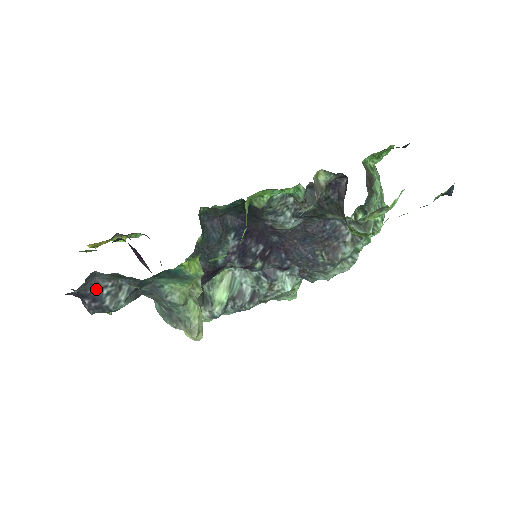
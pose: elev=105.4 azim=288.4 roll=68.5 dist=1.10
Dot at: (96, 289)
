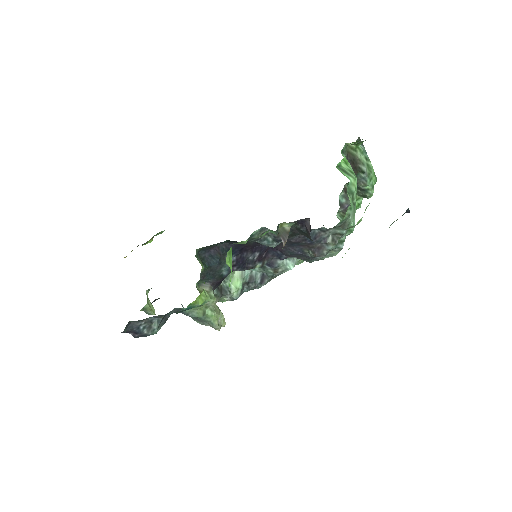
Dot at: (134, 328)
